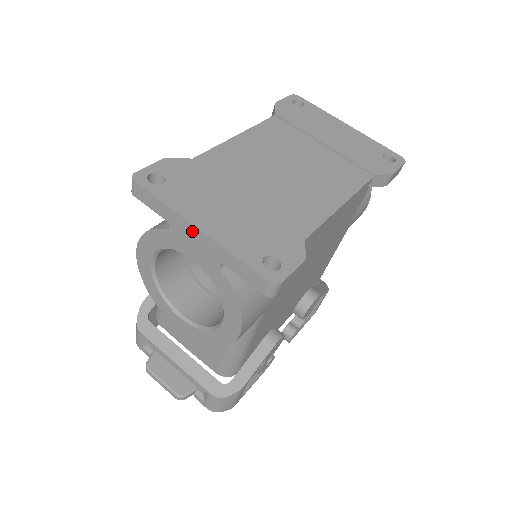
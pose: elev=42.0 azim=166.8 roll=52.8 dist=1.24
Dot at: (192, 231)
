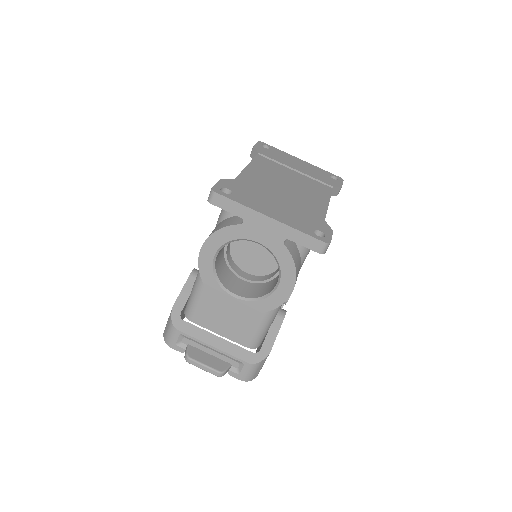
Dot at: (264, 220)
